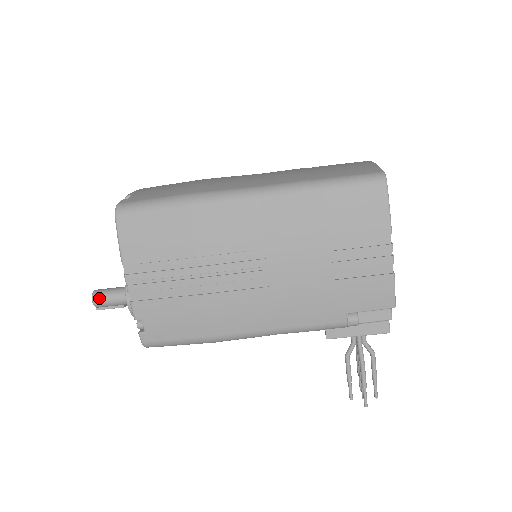
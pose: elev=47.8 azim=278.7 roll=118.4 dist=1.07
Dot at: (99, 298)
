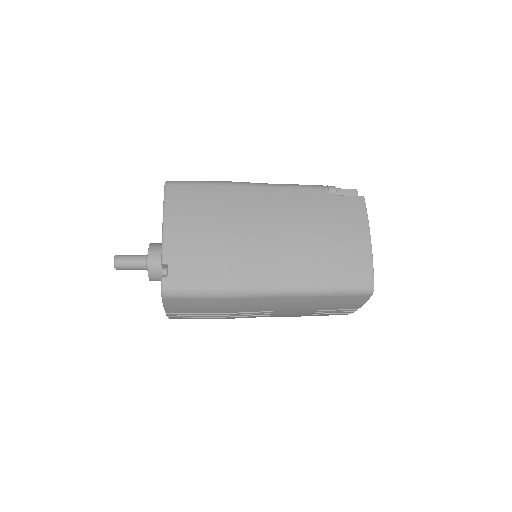
Dot at: (121, 268)
